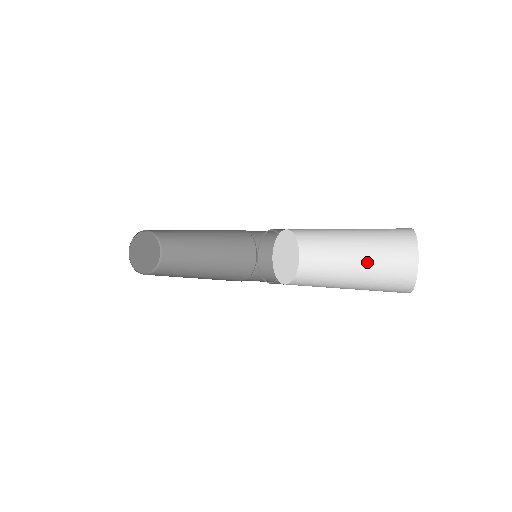
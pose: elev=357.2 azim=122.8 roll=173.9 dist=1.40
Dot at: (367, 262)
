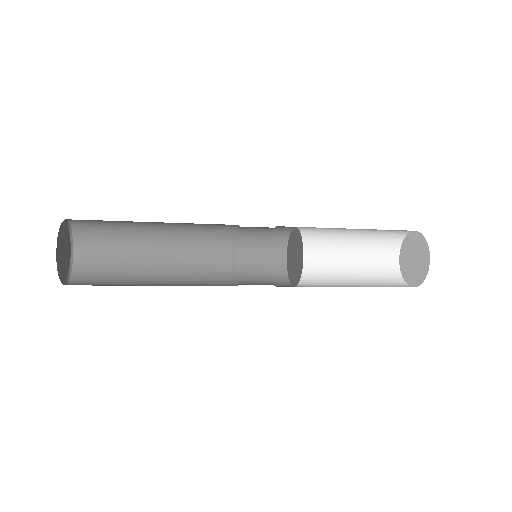
Dot at: (356, 258)
